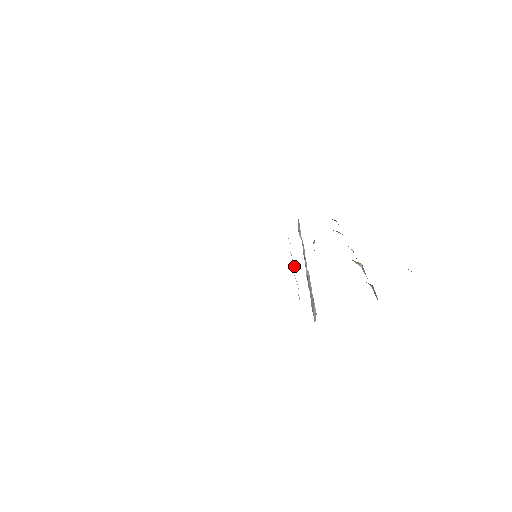
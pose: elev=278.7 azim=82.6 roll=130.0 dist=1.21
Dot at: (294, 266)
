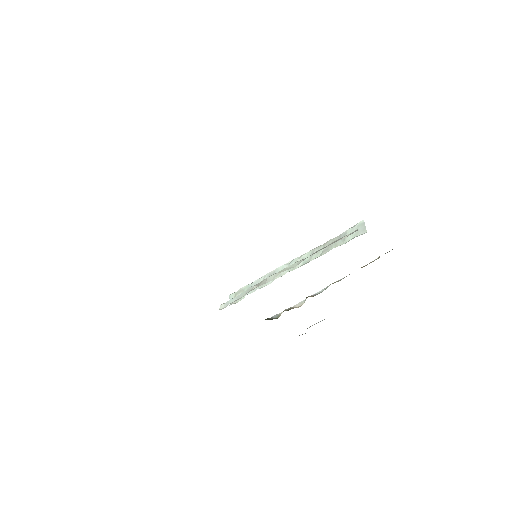
Dot at: (266, 279)
